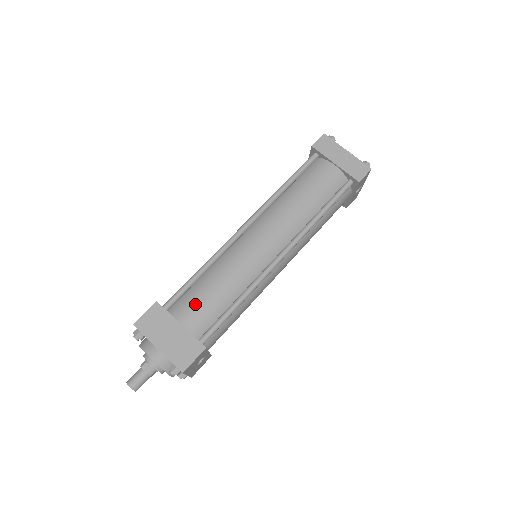
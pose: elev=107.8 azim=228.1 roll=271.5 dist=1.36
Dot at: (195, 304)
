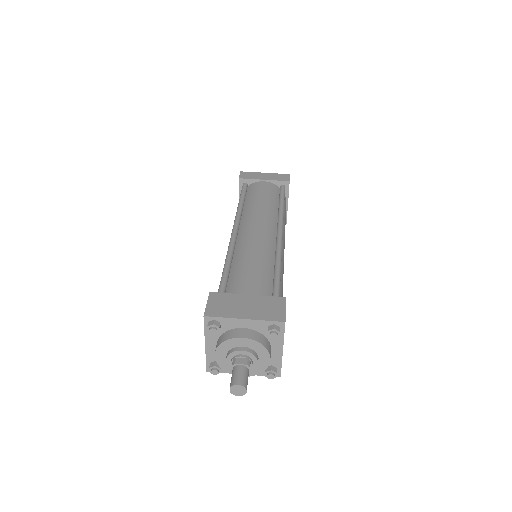
Dot at: (245, 280)
